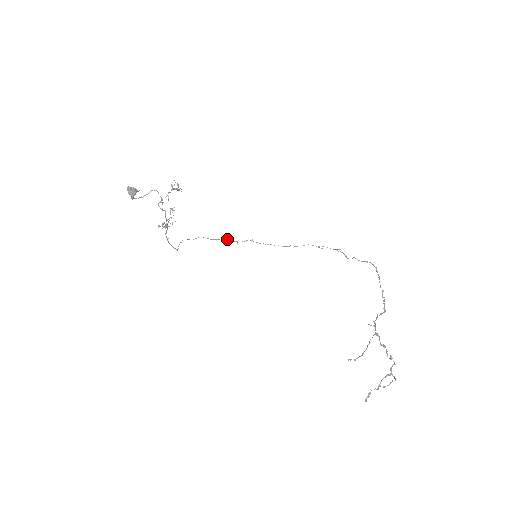
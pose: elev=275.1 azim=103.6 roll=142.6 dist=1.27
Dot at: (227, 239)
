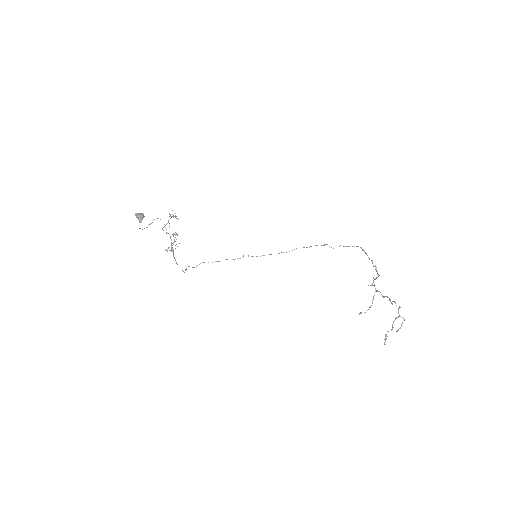
Dot at: (226, 259)
